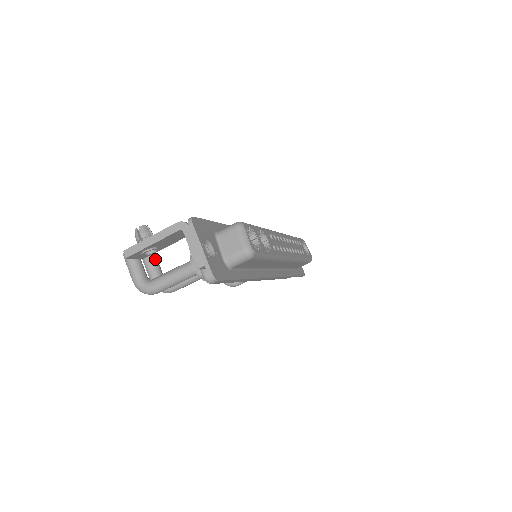
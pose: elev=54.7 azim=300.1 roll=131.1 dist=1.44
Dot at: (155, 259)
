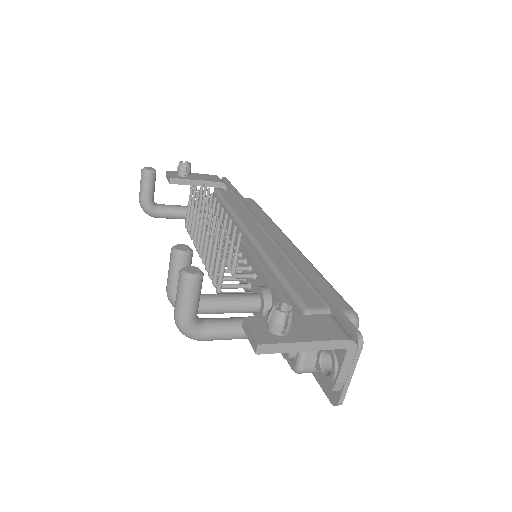
Dot at: occluded
